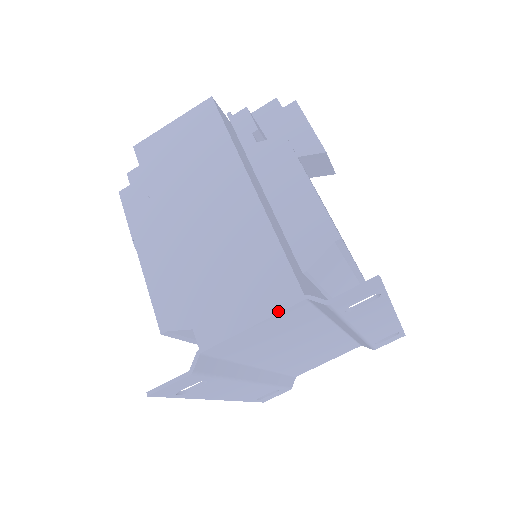
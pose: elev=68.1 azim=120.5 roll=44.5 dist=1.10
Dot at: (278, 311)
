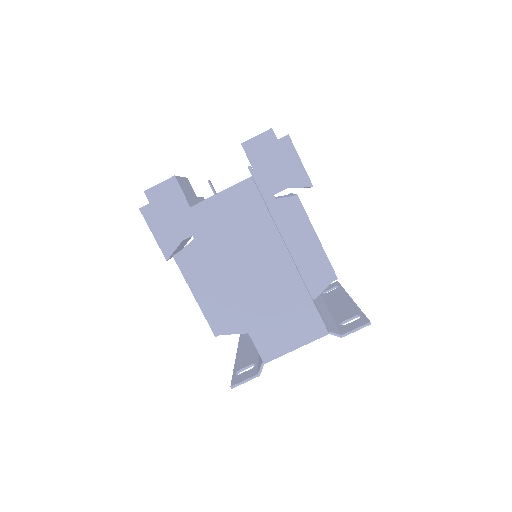
Dot at: (312, 341)
